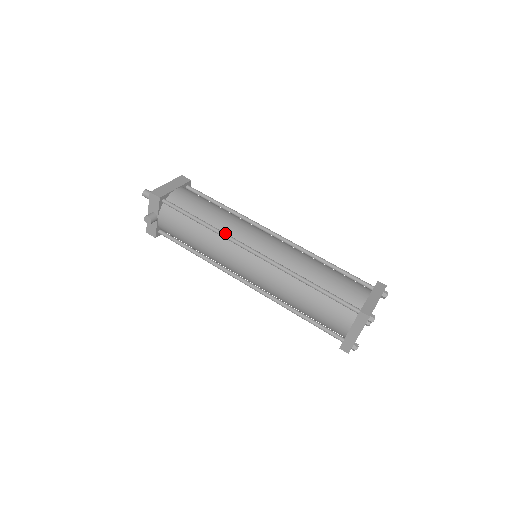
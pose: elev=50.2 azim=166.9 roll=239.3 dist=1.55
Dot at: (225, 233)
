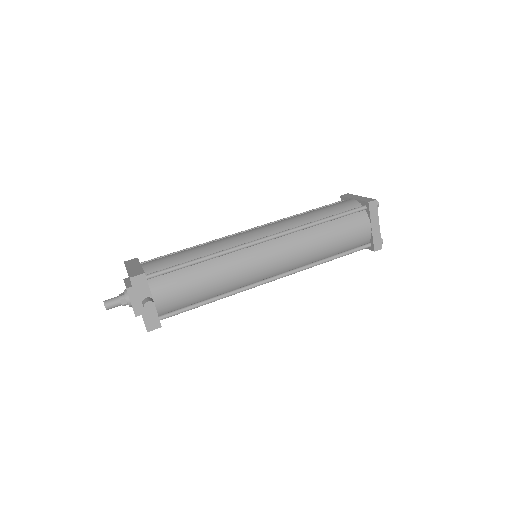
Dot at: (228, 249)
